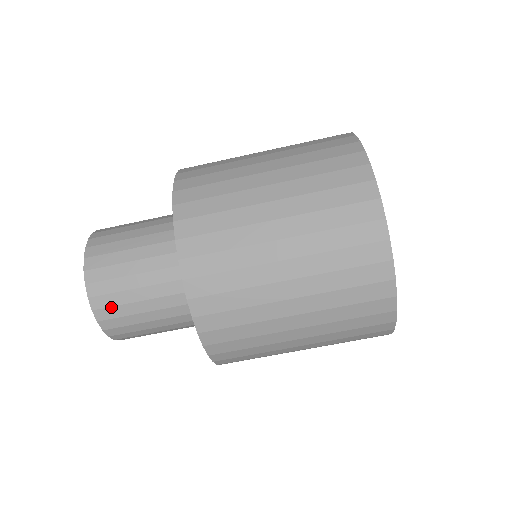
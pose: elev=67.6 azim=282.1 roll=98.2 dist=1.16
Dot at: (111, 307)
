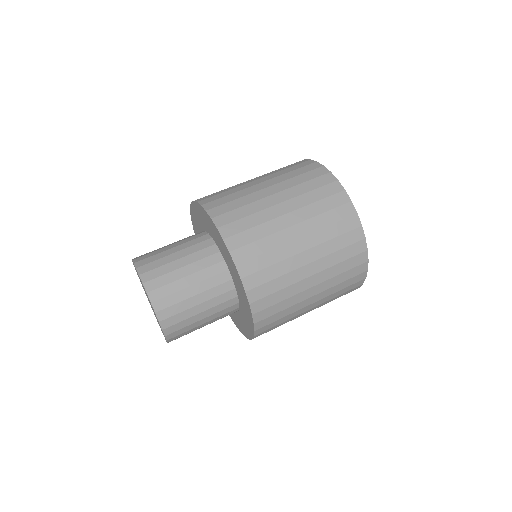
Dot at: (148, 258)
